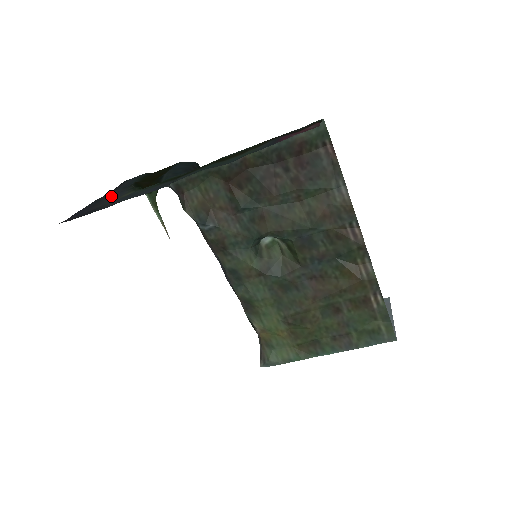
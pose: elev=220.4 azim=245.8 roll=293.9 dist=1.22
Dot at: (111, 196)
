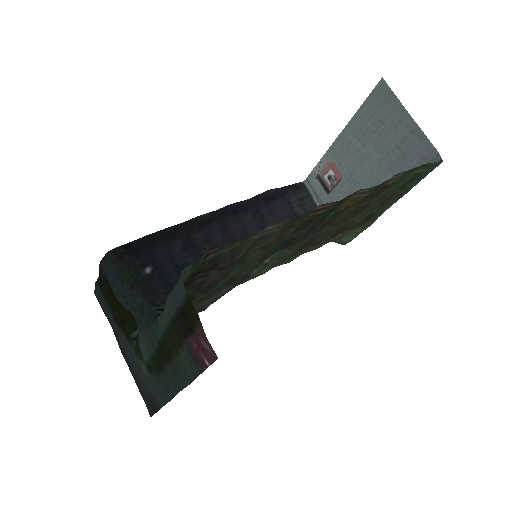
Dot at: (128, 354)
